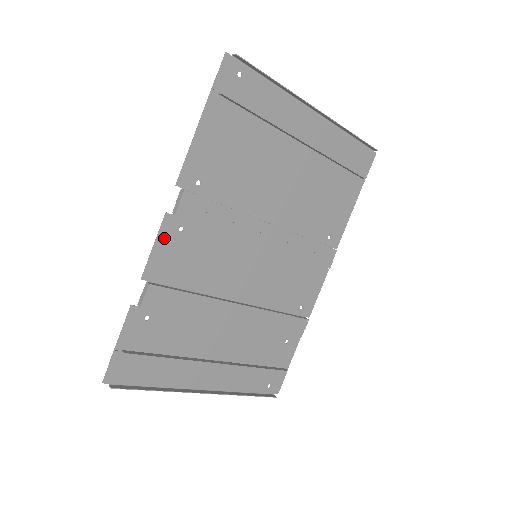
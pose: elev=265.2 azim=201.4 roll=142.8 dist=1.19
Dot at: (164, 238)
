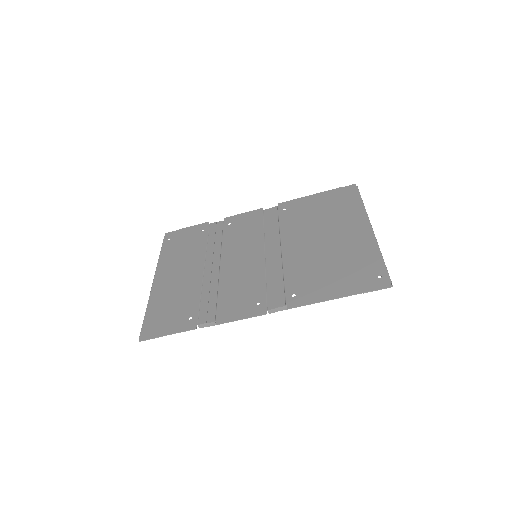
Dot at: (249, 314)
